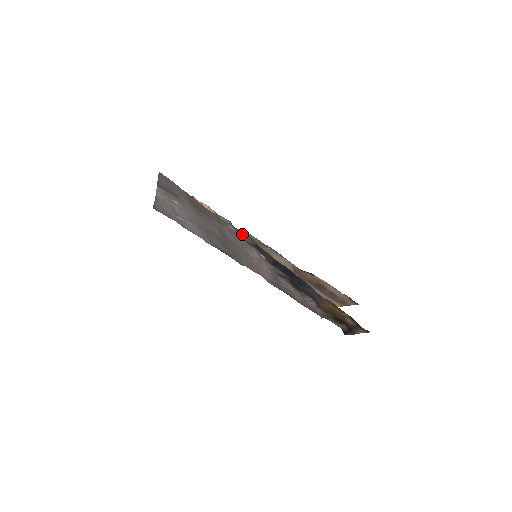
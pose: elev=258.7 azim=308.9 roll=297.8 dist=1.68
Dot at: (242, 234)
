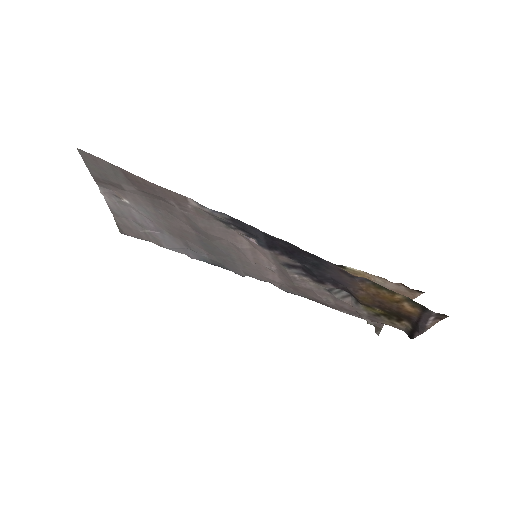
Dot at: occluded
